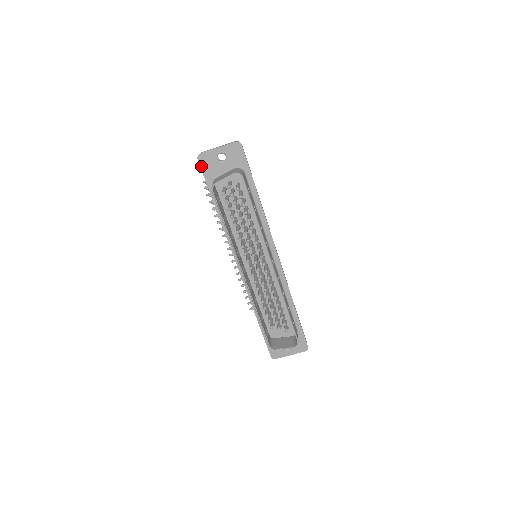
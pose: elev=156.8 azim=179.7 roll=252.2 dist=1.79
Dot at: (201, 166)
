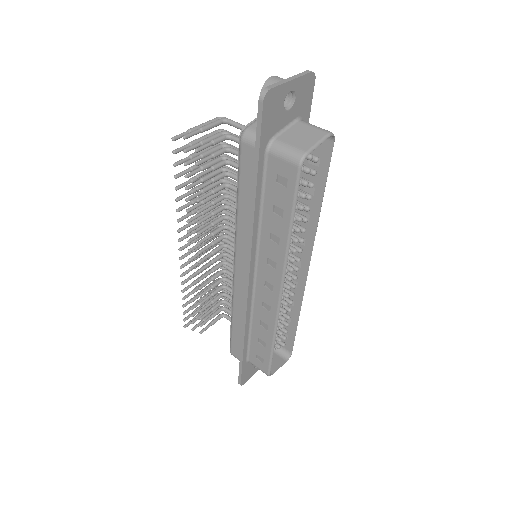
Dot at: (263, 115)
